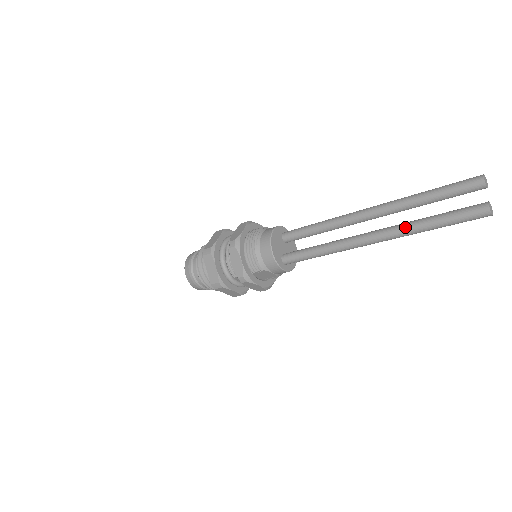
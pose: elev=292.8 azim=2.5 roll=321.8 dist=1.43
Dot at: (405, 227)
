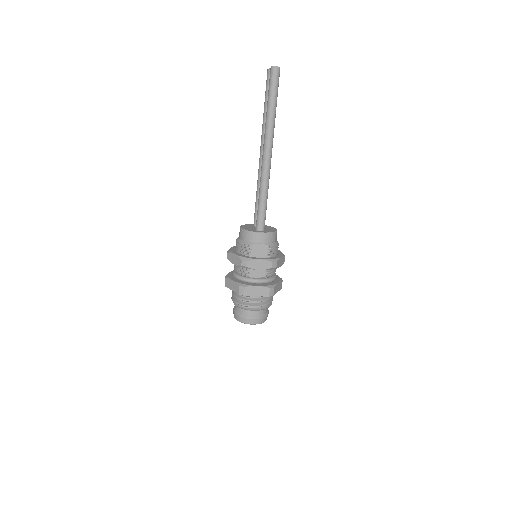
Dot at: (265, 125)
